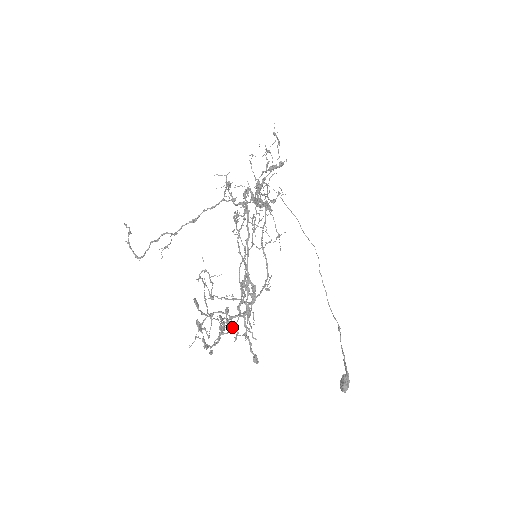
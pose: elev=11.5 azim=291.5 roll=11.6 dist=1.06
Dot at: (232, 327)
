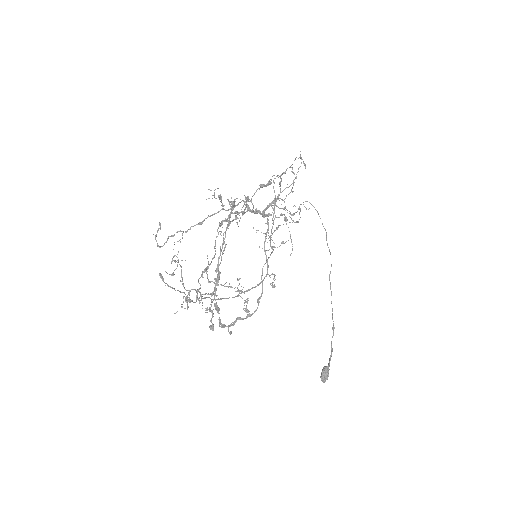
Dot at: (250, 315)
